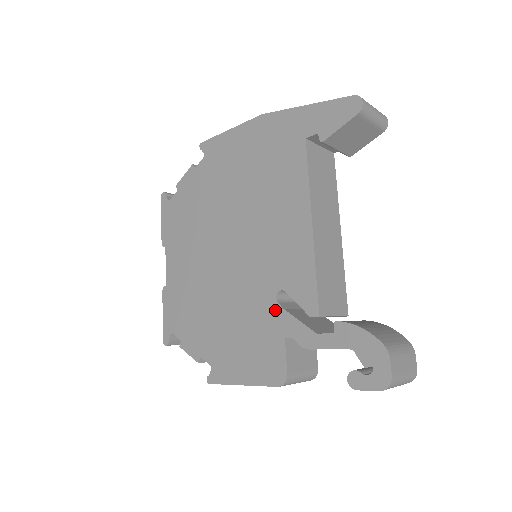
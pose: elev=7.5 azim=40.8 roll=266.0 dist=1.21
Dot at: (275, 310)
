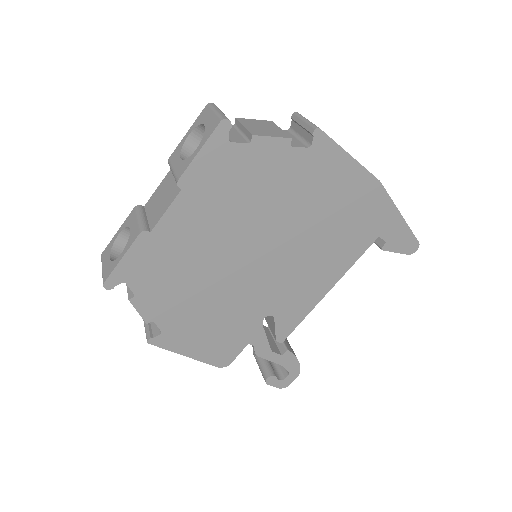
Dot at: (257, 325)
